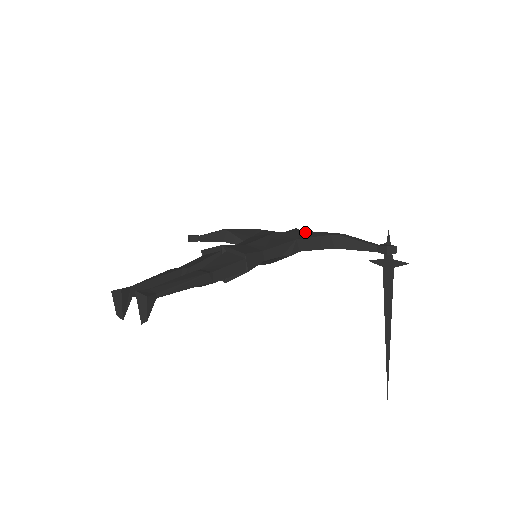
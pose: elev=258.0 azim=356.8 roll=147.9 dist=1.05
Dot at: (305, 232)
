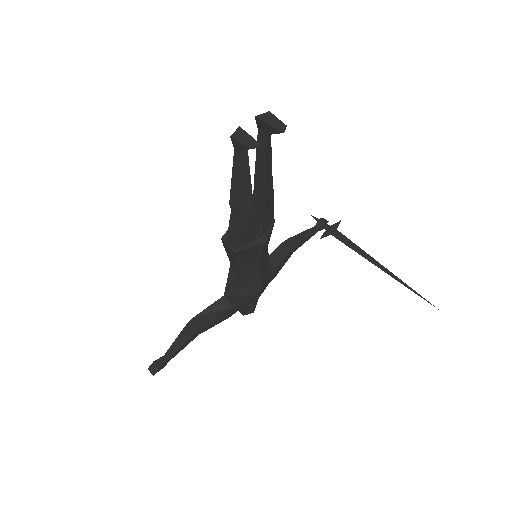
Dot at: occluded
